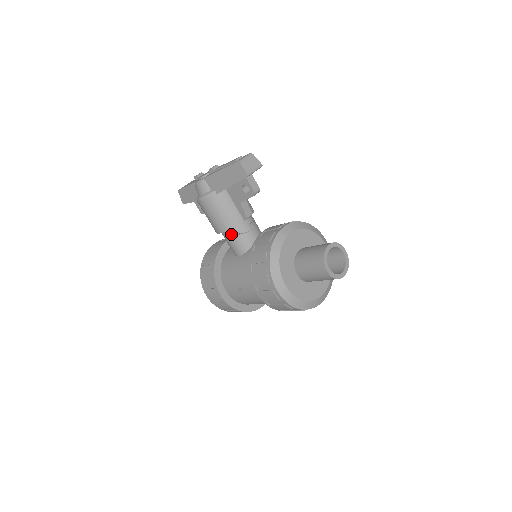
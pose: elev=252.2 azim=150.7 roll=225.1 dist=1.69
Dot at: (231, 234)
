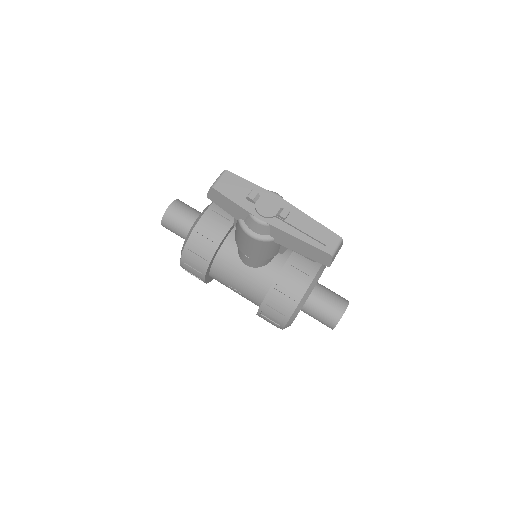
Dot at: occluded
